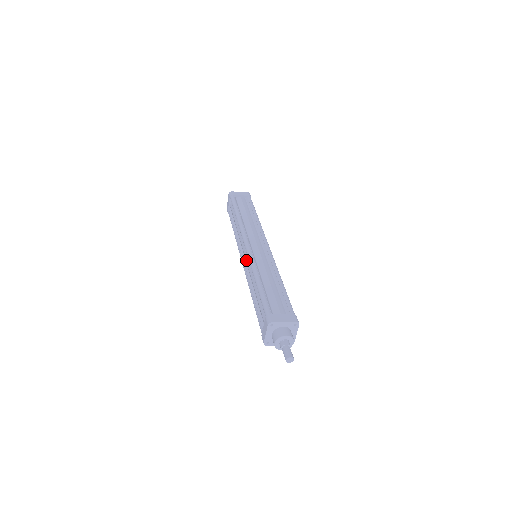
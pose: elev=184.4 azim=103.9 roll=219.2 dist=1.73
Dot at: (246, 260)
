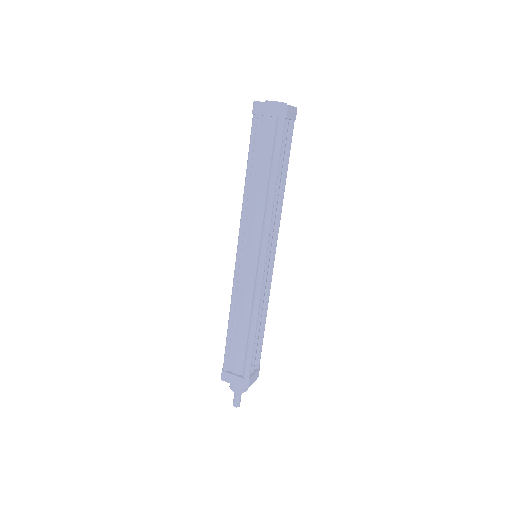
Dot at: occluded
